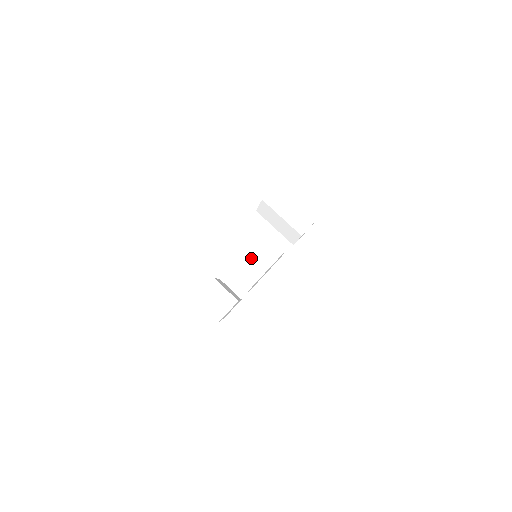
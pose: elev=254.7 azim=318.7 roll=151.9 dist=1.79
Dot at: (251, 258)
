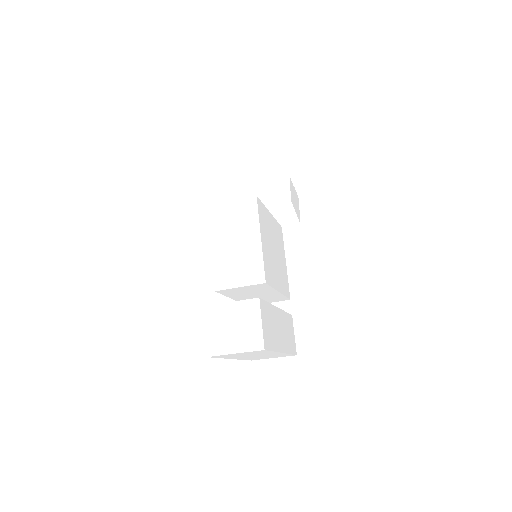
Dot at: (229, 244)
